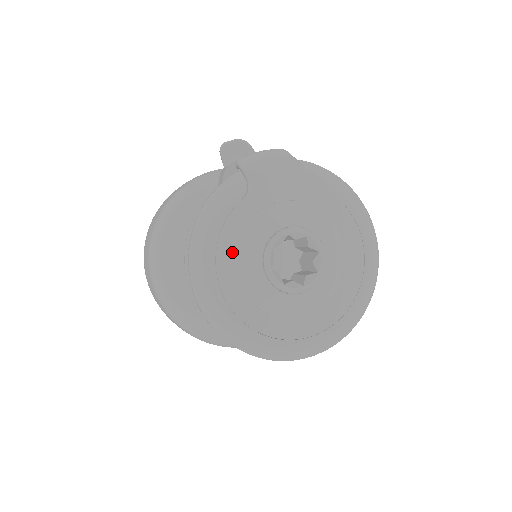
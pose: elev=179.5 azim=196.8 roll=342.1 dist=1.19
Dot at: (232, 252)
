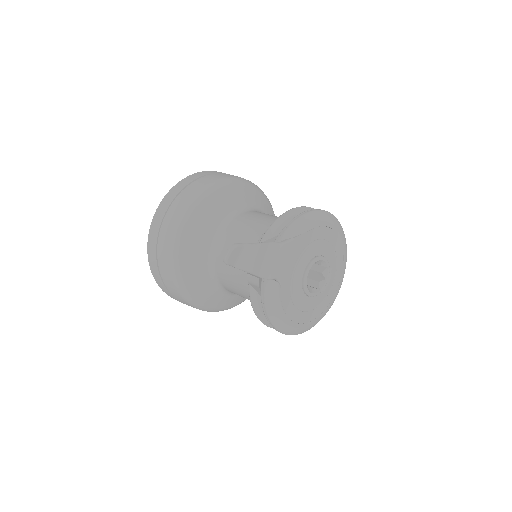
Dot at: (293, 309)
